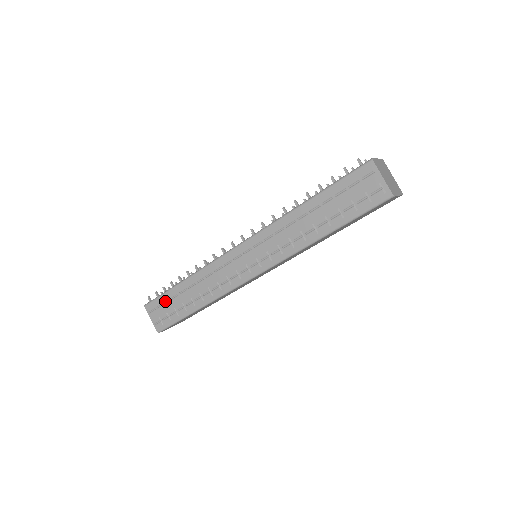
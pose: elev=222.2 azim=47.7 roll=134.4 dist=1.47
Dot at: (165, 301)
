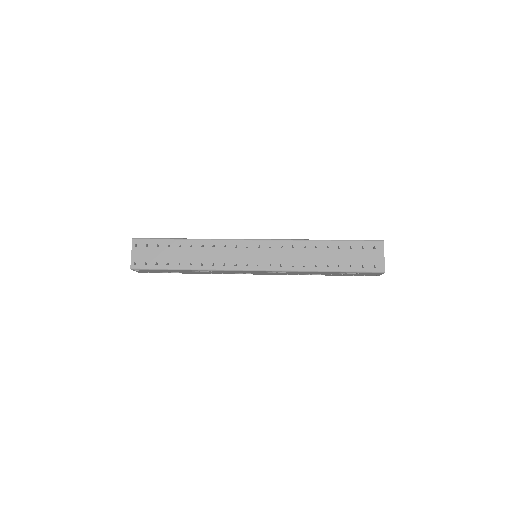
Dot at: occluded
